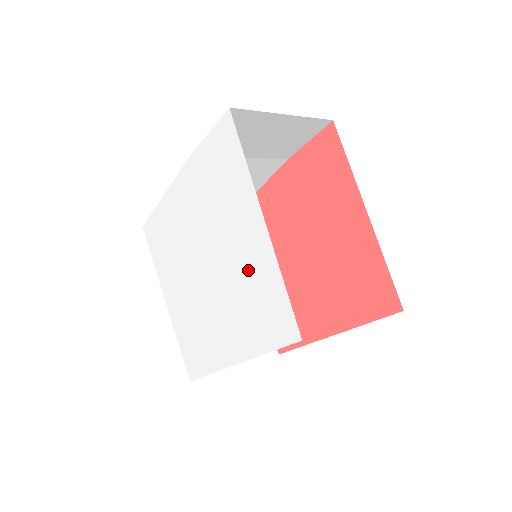
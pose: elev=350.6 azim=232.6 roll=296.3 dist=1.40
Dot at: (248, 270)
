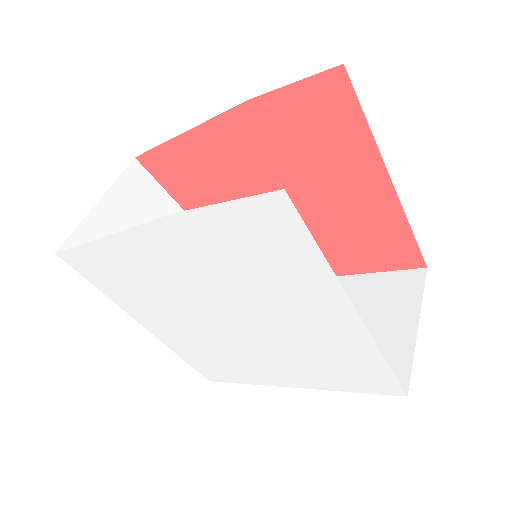
Dot at: (321, 343)
